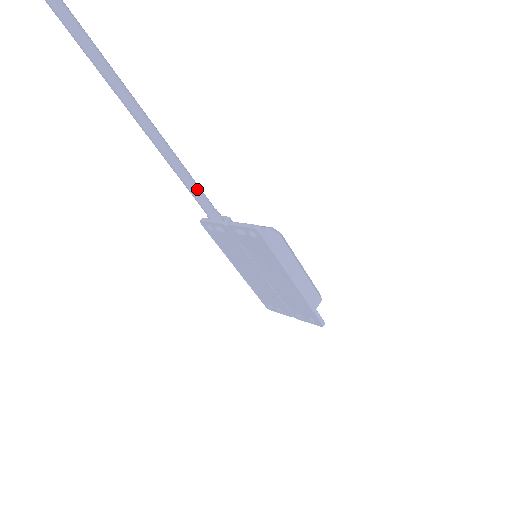
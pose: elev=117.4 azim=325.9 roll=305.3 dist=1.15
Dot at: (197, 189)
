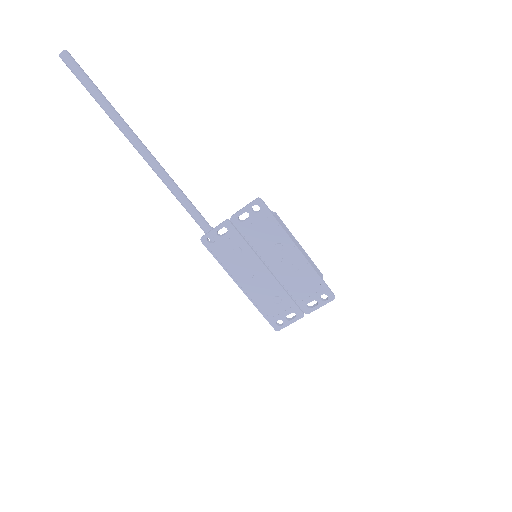
Dot at: (194, 206)
